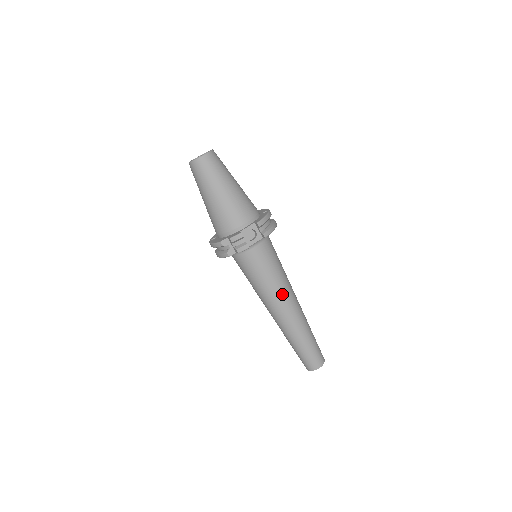
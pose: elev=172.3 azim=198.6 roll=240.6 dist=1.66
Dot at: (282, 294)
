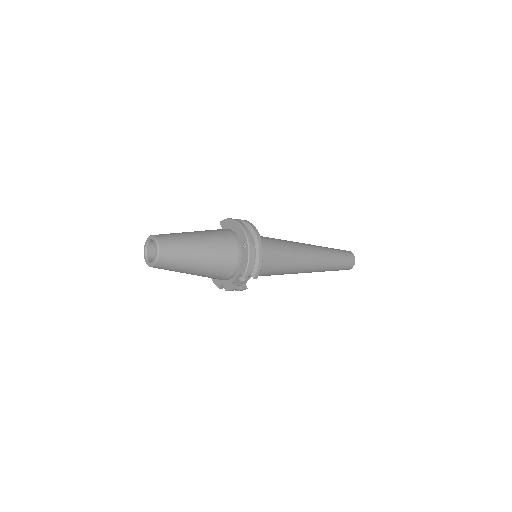
Dot at: (295, 270)
